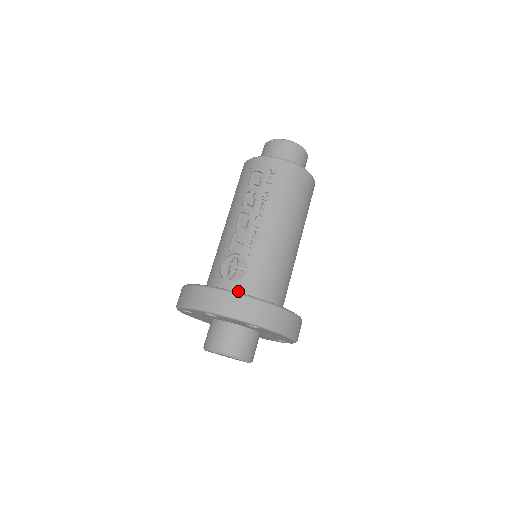
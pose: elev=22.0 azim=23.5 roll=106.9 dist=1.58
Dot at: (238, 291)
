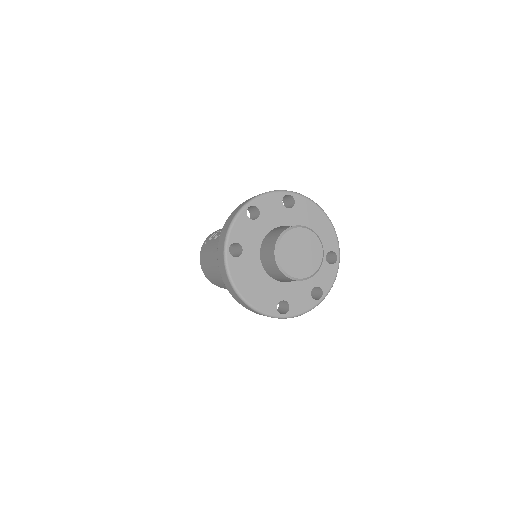
Dot at: occluded
